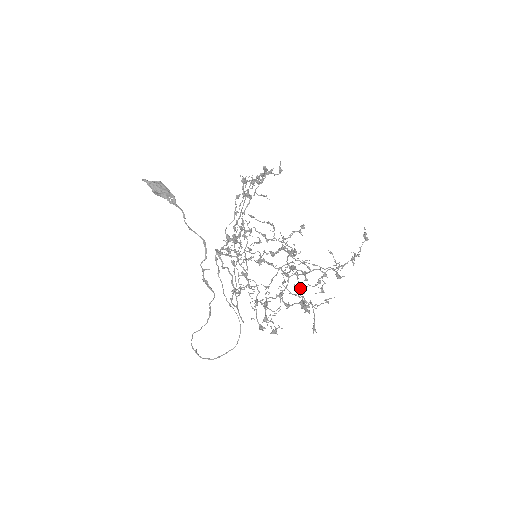
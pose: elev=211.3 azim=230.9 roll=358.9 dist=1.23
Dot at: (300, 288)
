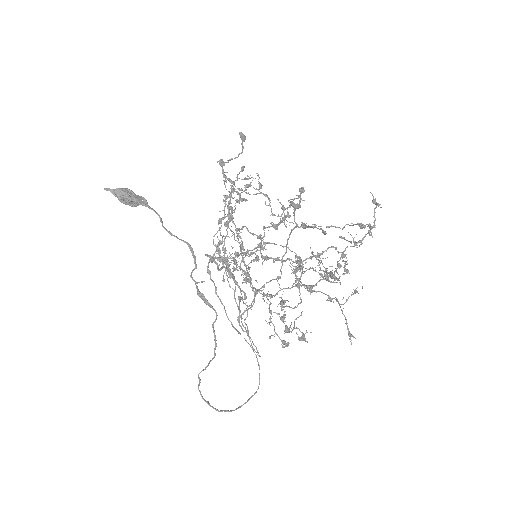
Dot at: occluded
